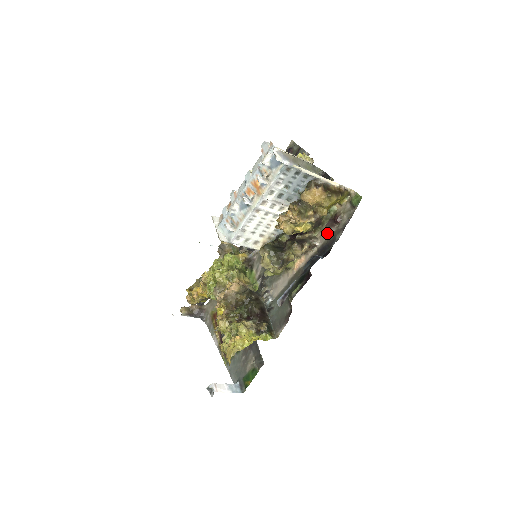
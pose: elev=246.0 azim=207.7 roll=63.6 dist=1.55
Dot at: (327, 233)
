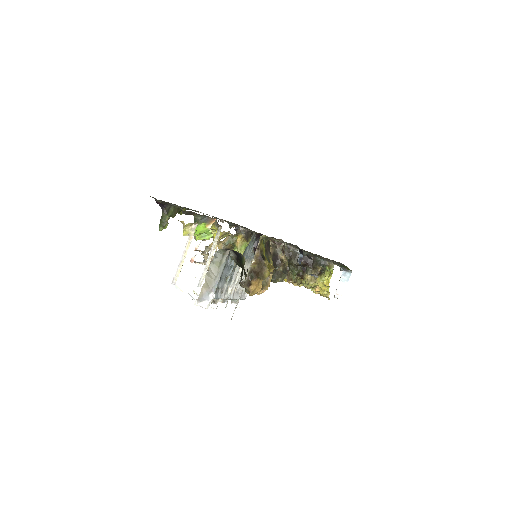
Dot at: occluded
